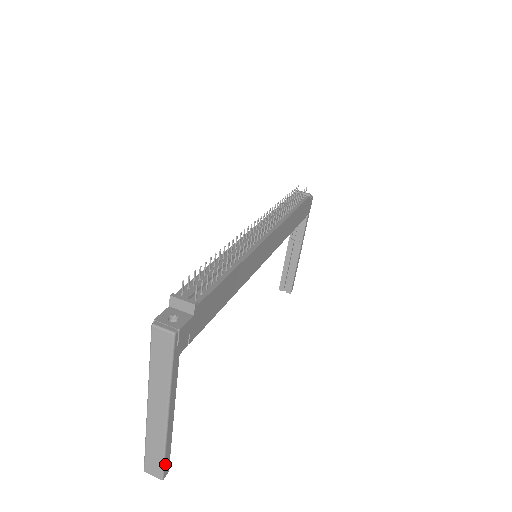
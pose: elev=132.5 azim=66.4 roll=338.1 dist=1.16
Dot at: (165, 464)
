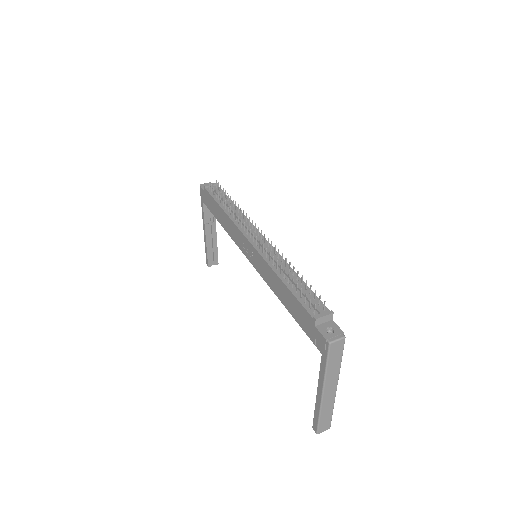
Dot at: (331, 418)
